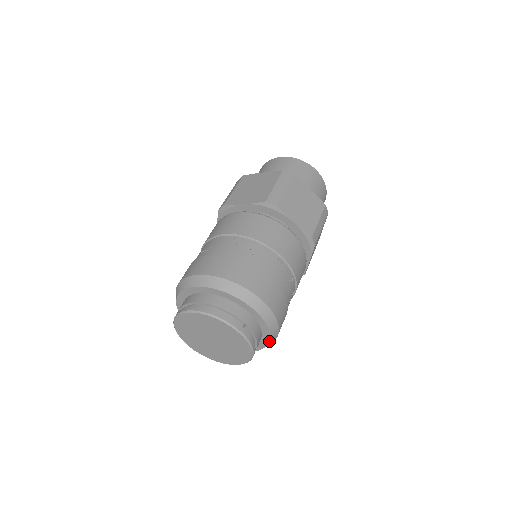
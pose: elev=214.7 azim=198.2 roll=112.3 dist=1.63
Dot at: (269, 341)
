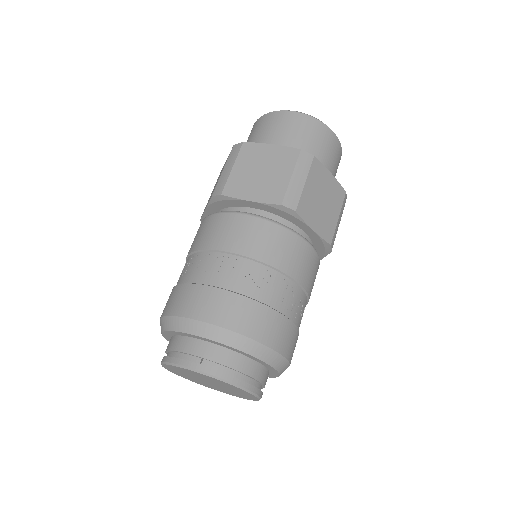
Dot at: (266, 363)
